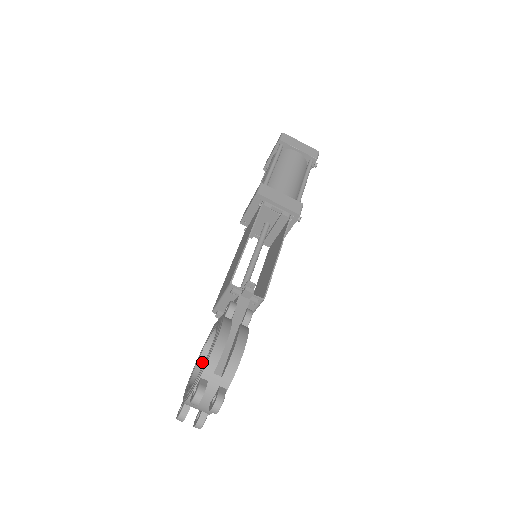
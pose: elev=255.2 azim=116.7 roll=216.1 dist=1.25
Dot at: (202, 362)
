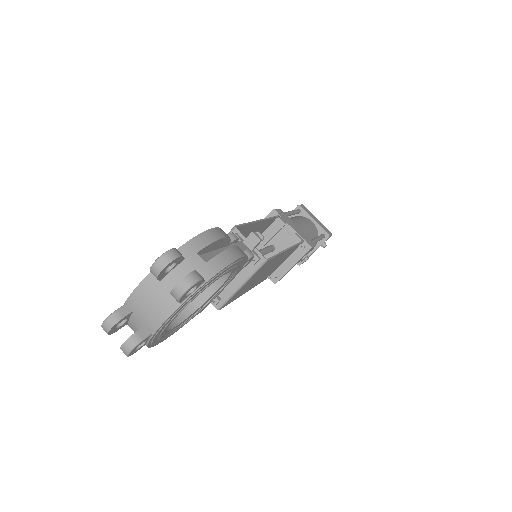
Dot at: occluded
